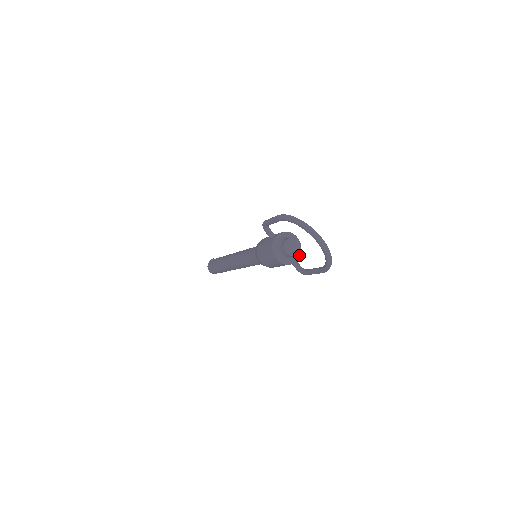
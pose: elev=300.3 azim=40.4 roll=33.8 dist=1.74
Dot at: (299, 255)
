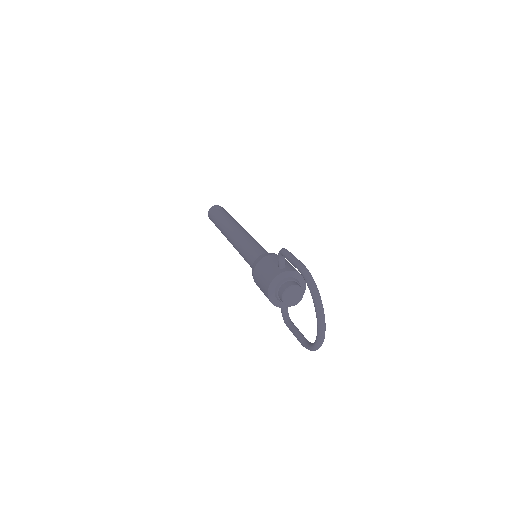
Dot at: occluded
